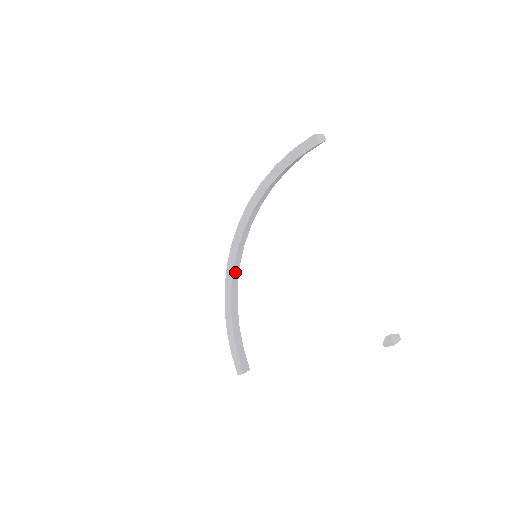
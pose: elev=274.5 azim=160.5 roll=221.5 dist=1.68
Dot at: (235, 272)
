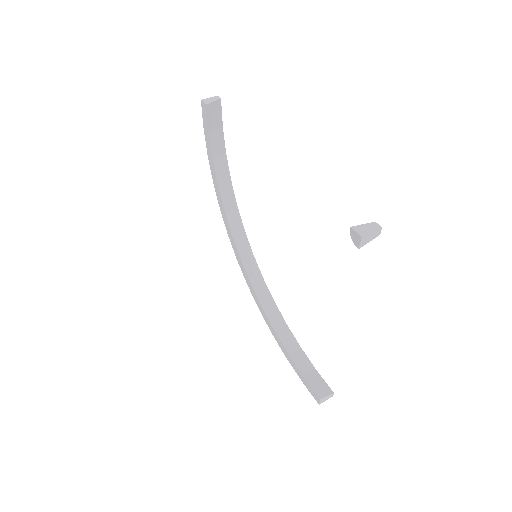
Dot at: (258, 287)
